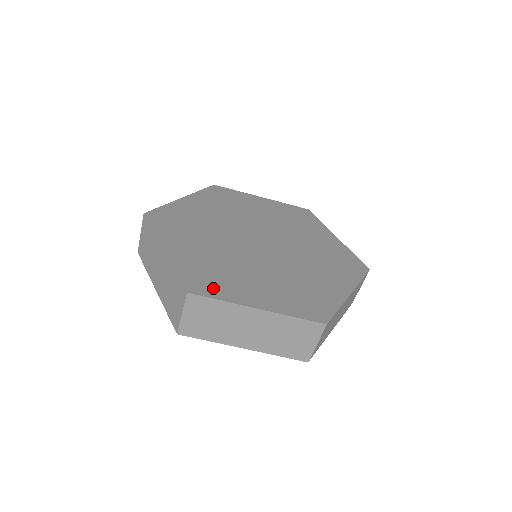
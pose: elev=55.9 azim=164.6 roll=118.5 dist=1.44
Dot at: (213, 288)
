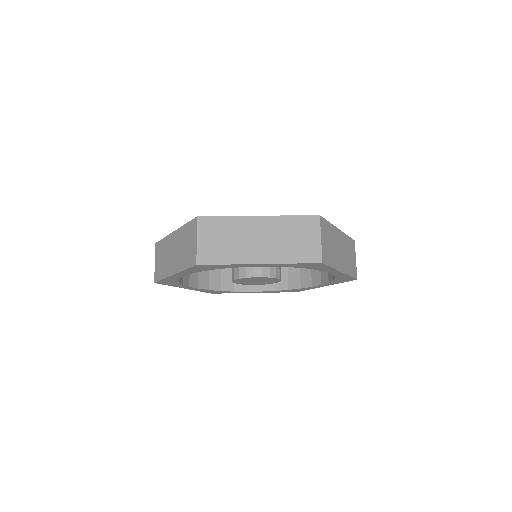
Dot at: occluded
